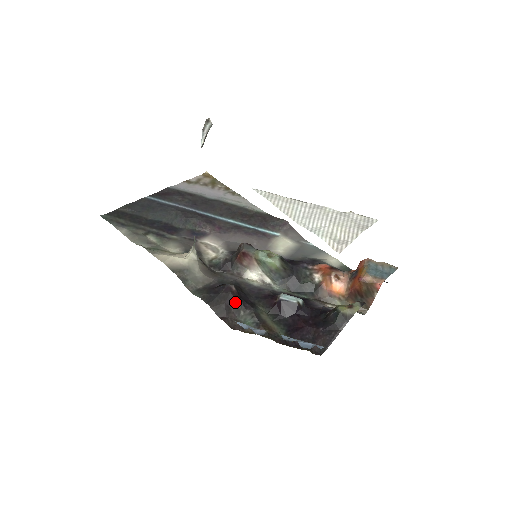
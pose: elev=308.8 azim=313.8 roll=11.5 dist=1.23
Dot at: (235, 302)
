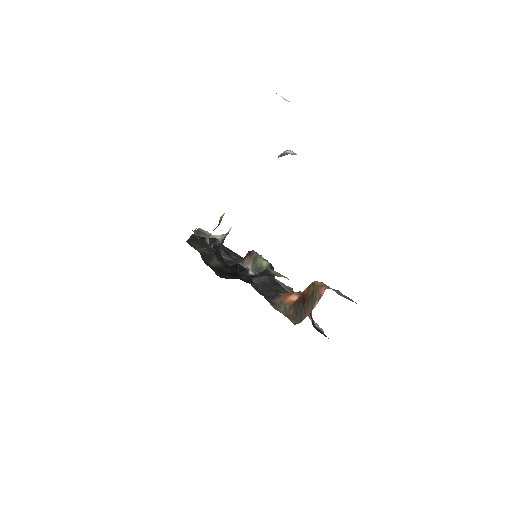
Dot at: occluded
